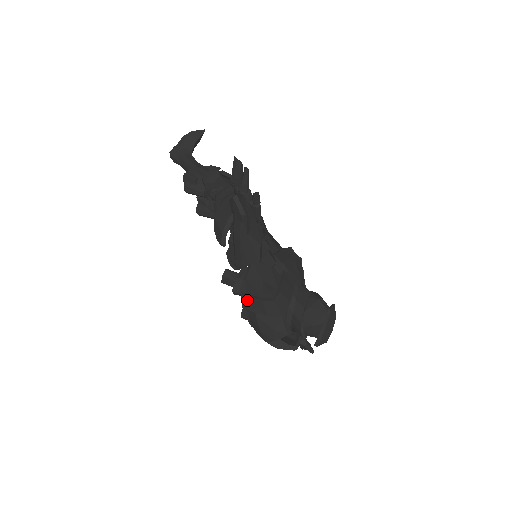
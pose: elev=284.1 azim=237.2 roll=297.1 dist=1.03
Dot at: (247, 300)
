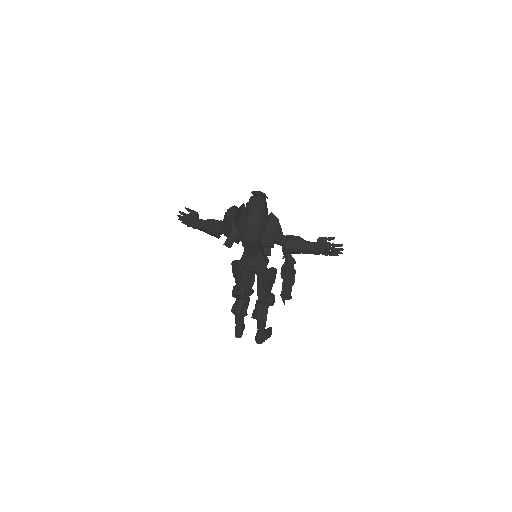
Dot at: (228, 226)
